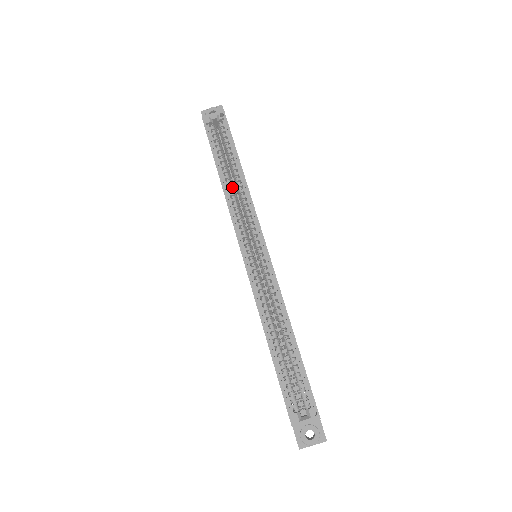
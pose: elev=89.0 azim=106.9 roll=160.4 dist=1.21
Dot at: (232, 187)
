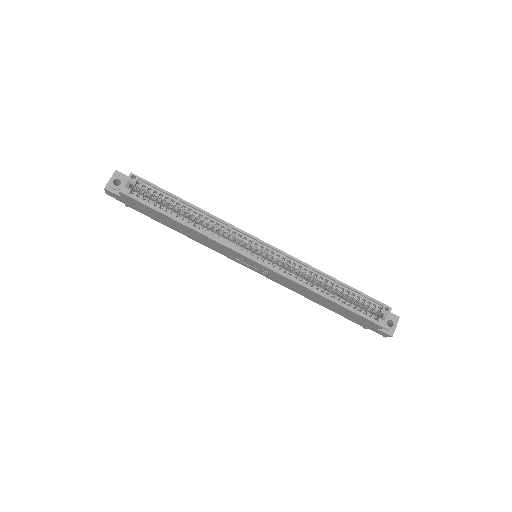
Dot at: (199, 224)
